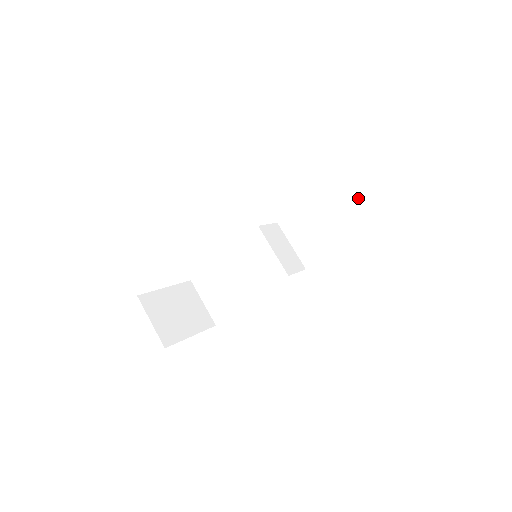
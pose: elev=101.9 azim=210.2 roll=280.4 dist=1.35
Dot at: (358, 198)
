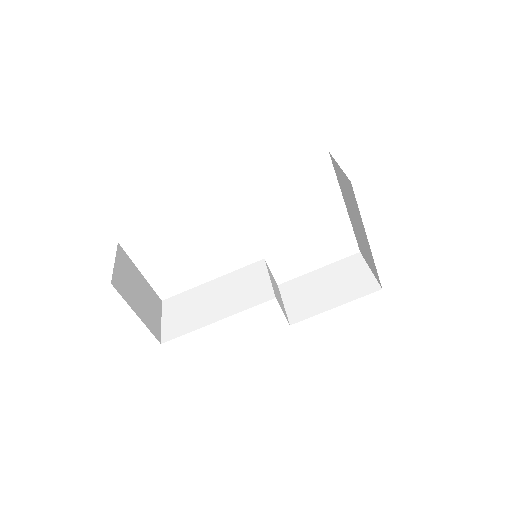
Dot at: (368, 271)
